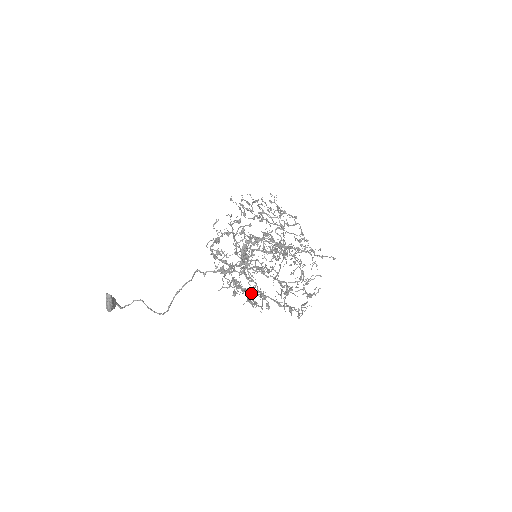
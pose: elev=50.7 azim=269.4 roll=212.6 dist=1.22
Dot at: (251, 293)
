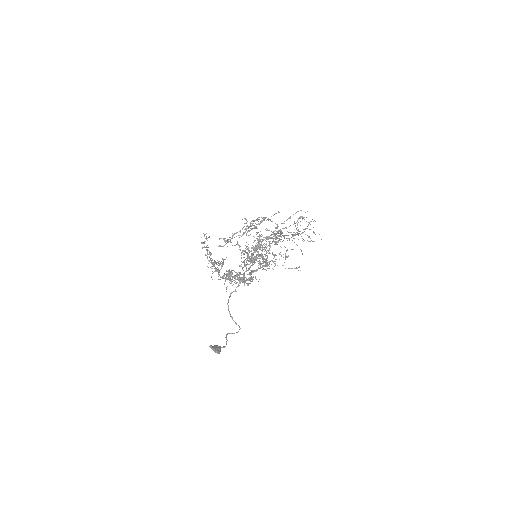
Dot at: (234, 277)
